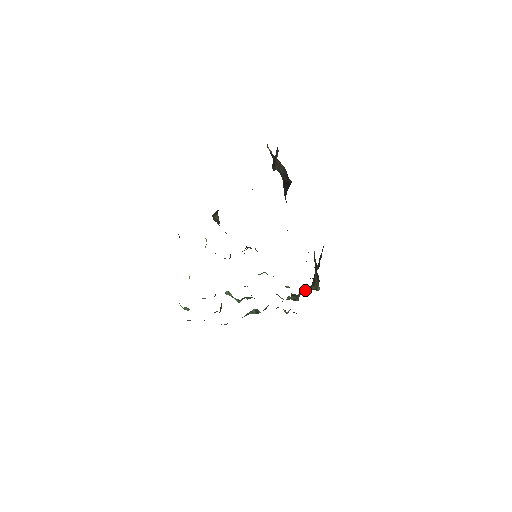
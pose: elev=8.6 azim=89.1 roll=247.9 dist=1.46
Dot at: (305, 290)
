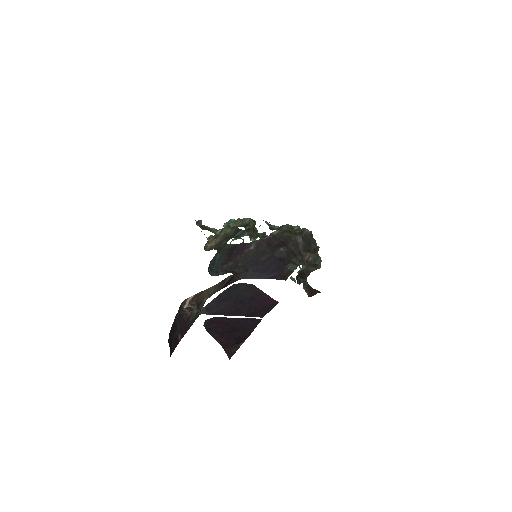
Dot at: occluded
